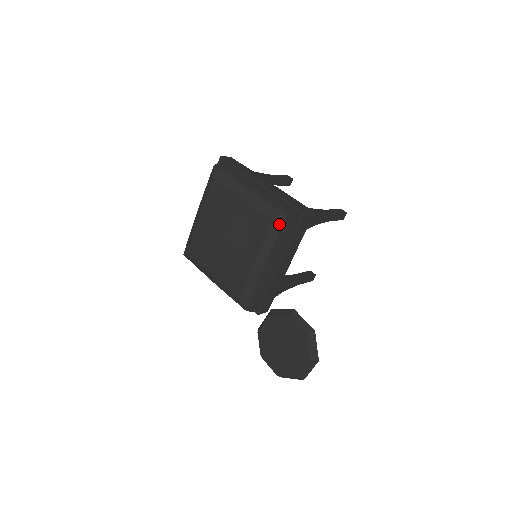
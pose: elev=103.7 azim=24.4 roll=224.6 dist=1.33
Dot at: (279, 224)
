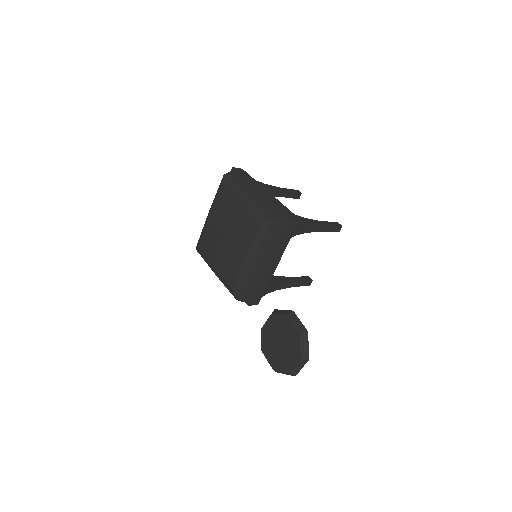
Dot at: (266, 226)
